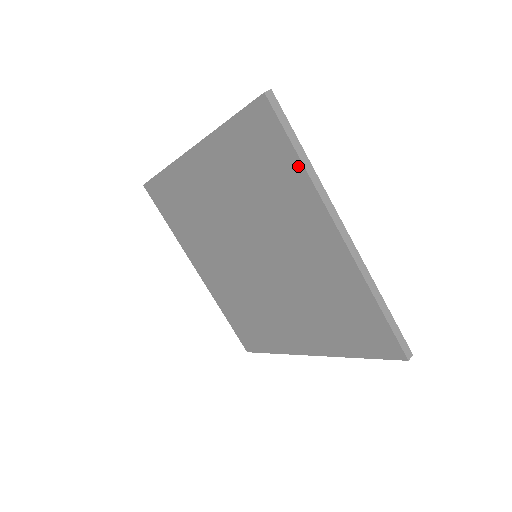
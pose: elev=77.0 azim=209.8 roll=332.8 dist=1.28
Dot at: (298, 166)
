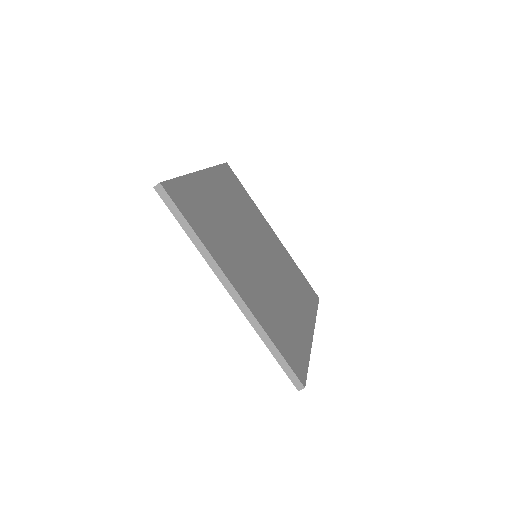
Dot at: (192, 238)
